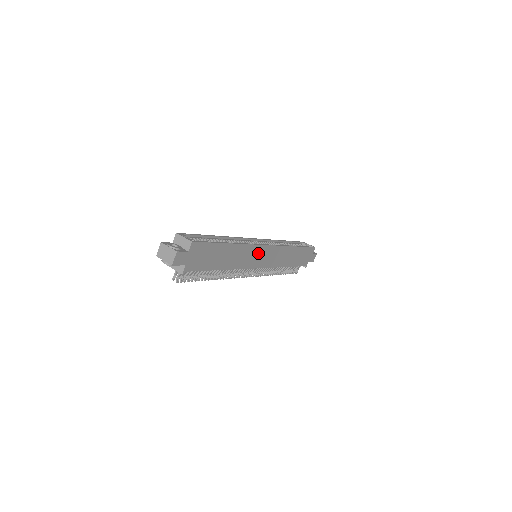
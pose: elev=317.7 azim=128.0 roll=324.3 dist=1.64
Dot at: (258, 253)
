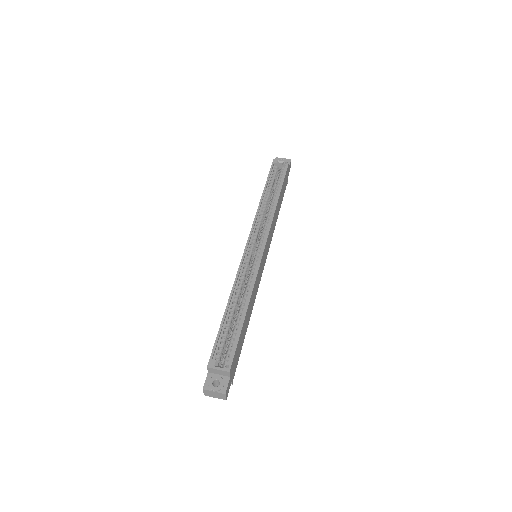
Dot at: (261, 264)
